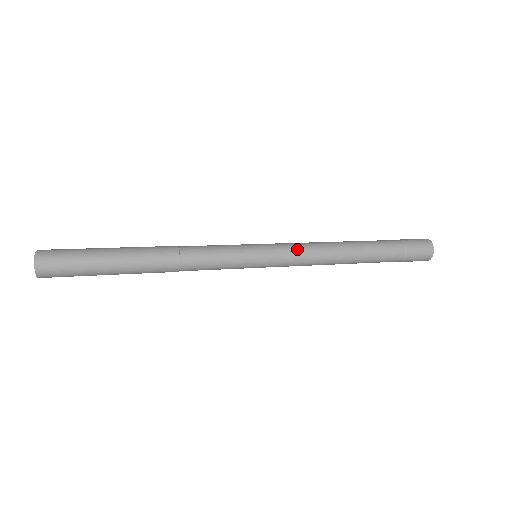
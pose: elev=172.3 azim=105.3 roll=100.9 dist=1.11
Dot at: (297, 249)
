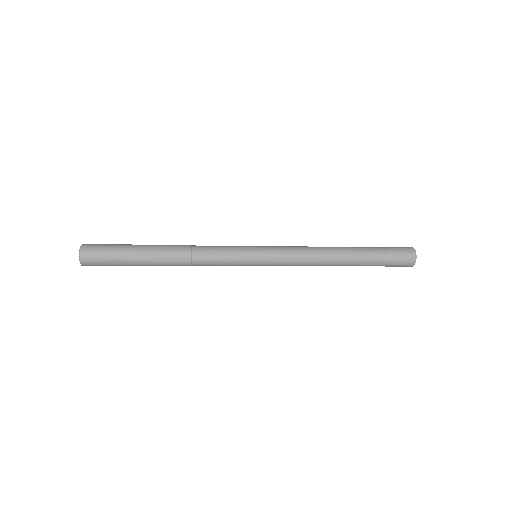
Dot at: (290, 250)
